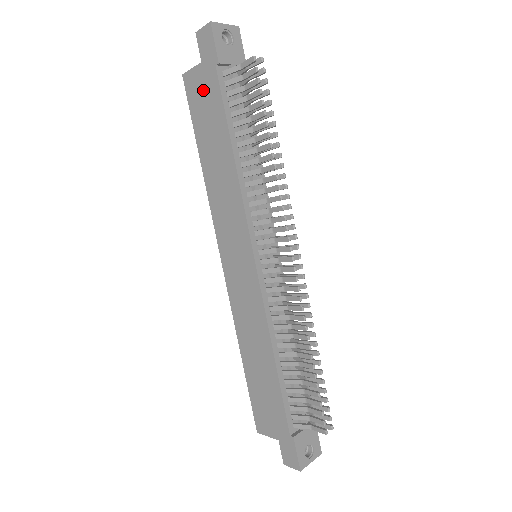
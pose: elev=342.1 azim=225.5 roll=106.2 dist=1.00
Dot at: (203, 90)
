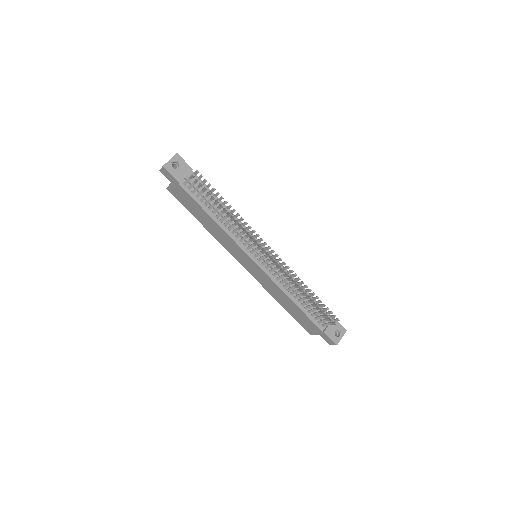
Dot at: (180, 194)
